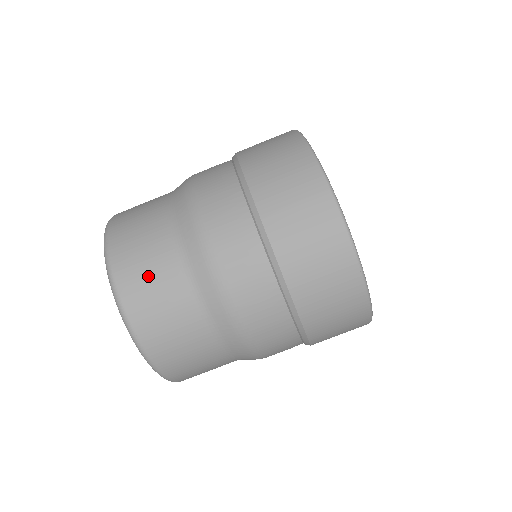
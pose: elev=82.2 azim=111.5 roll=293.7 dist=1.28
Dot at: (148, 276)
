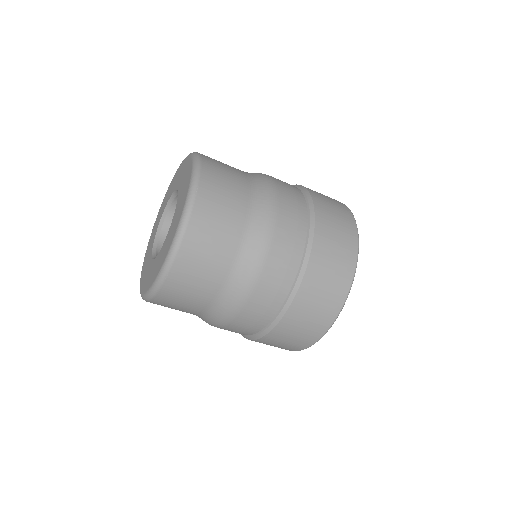
Dot at: (177, 306)
